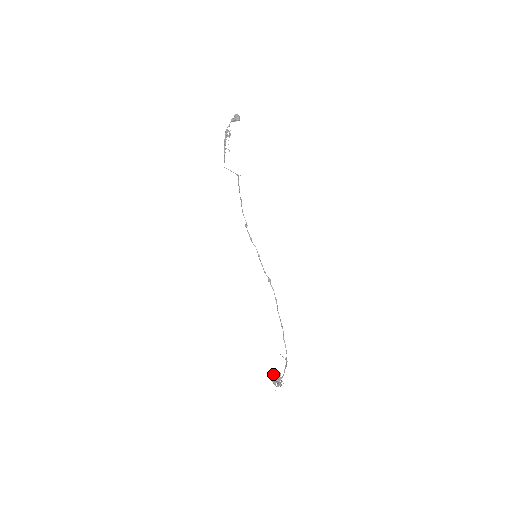
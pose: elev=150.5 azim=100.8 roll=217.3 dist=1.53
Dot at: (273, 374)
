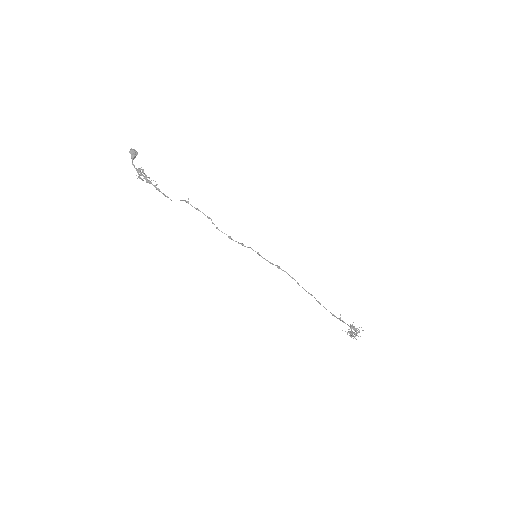
Dot at: occluded
